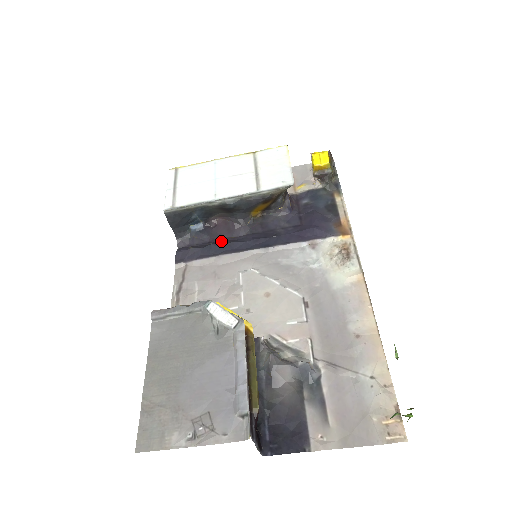
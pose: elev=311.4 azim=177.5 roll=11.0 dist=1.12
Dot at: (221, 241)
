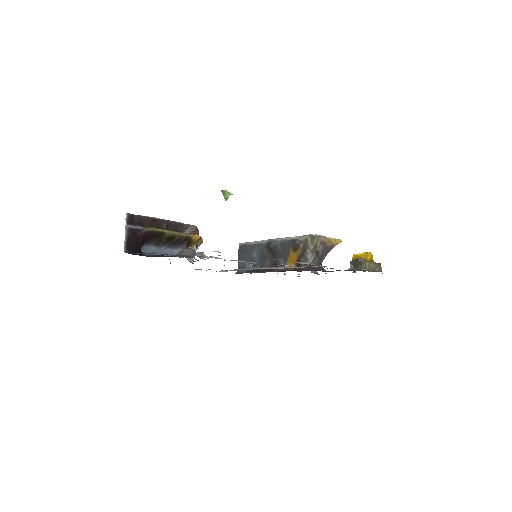
Dot at: occluded
